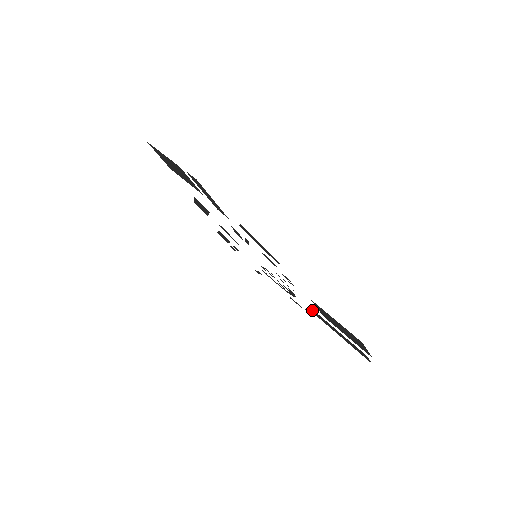
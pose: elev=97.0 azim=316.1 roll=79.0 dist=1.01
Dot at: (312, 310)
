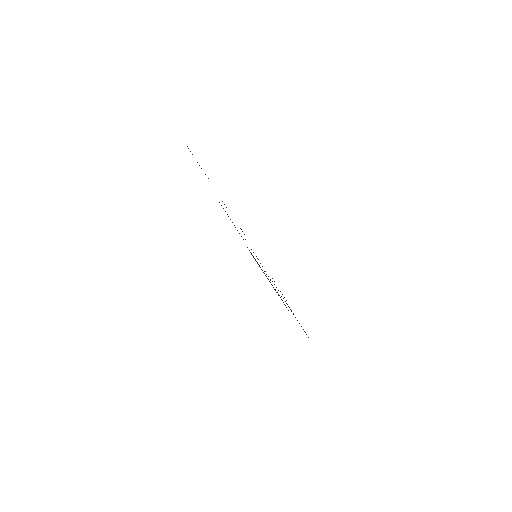
Dot at: occluded
